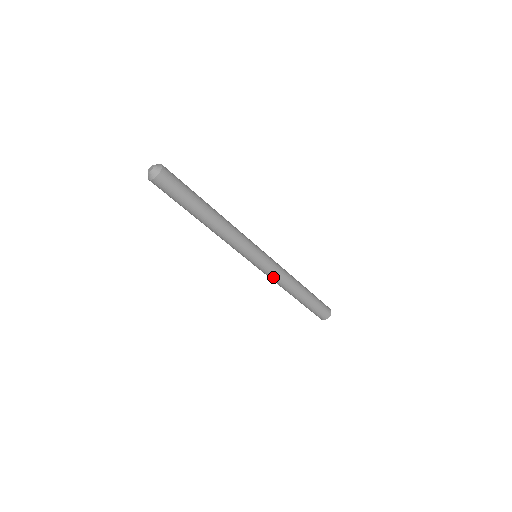
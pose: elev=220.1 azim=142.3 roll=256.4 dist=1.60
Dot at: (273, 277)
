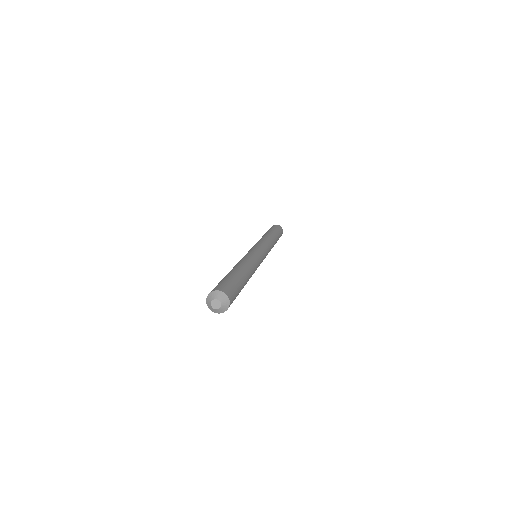
Dot at: occluded
